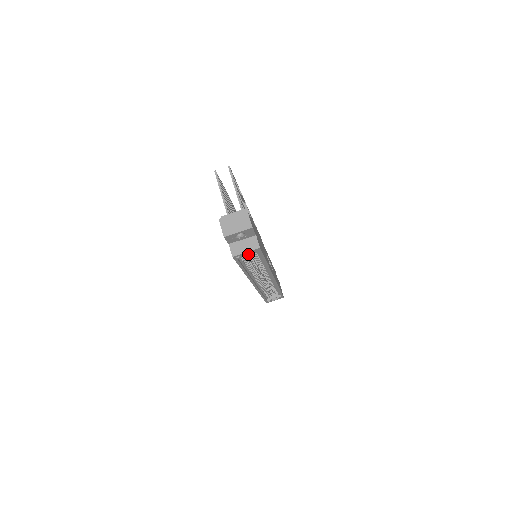
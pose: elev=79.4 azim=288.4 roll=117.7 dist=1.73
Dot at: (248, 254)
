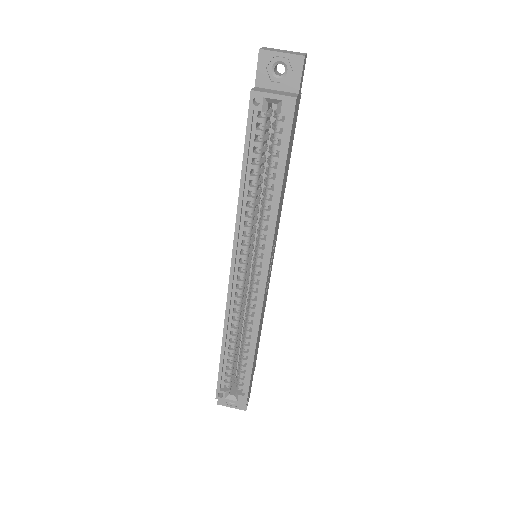
Dot at: (265, 151)
